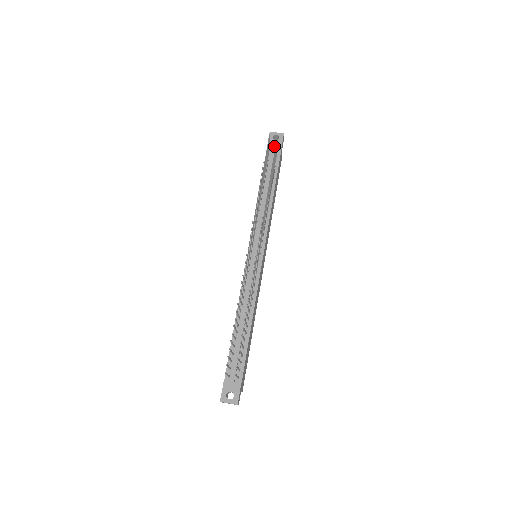
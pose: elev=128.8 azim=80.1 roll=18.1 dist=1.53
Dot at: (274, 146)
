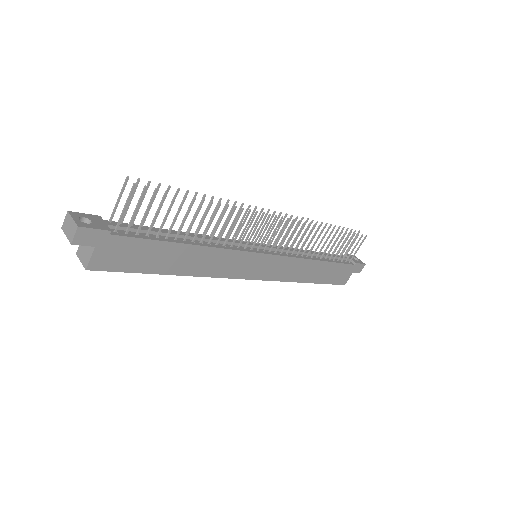
Dot at: (350, 258)
